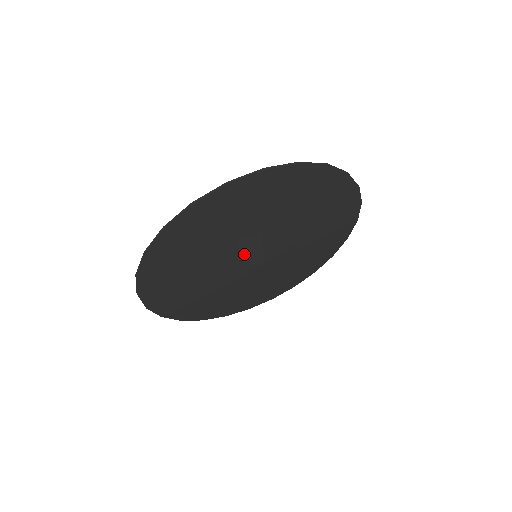
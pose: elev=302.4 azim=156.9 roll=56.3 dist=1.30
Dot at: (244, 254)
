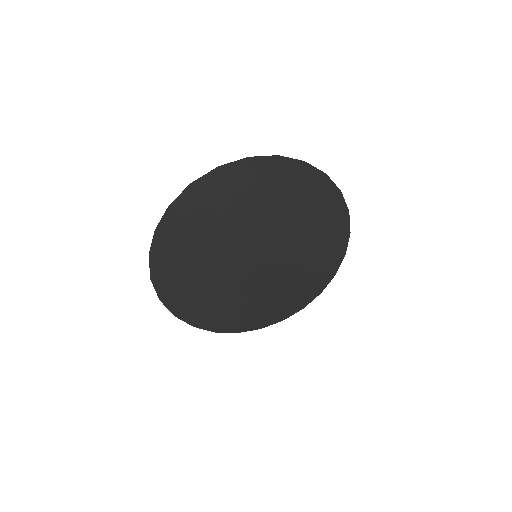
Dot at: (248, 242)
